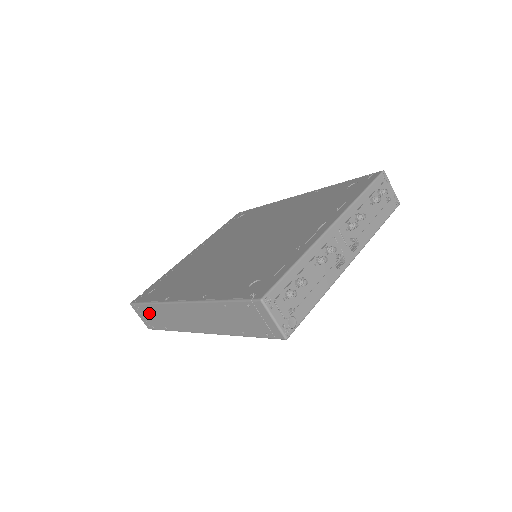
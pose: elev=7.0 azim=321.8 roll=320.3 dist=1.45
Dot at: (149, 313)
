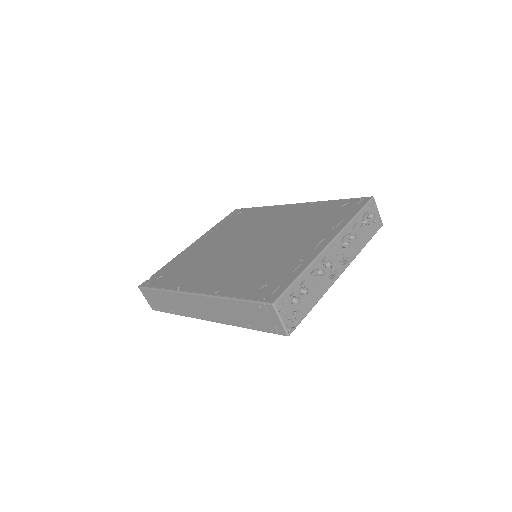
Dot at: (157, 297)
